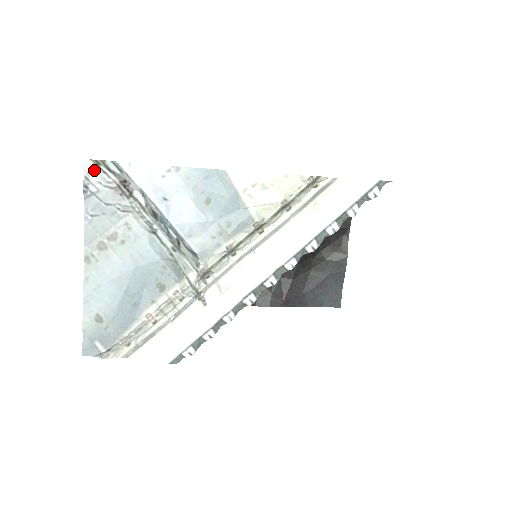
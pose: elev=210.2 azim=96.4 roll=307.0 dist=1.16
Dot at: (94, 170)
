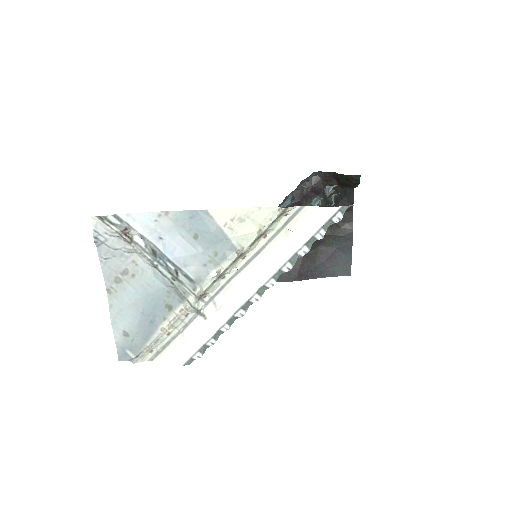
Dot at: (100, 224)
